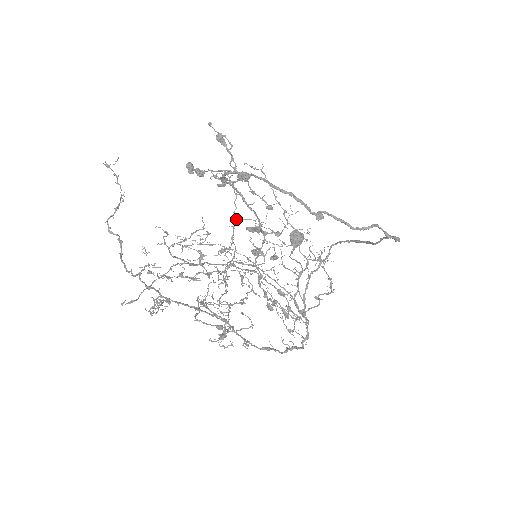
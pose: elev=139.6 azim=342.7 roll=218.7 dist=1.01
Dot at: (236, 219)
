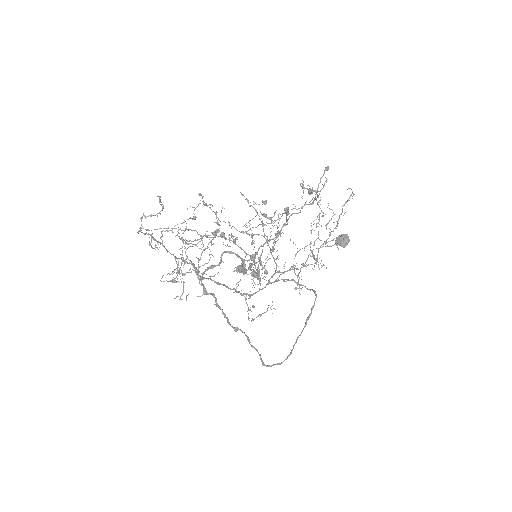
Dot at: (301, 207)
